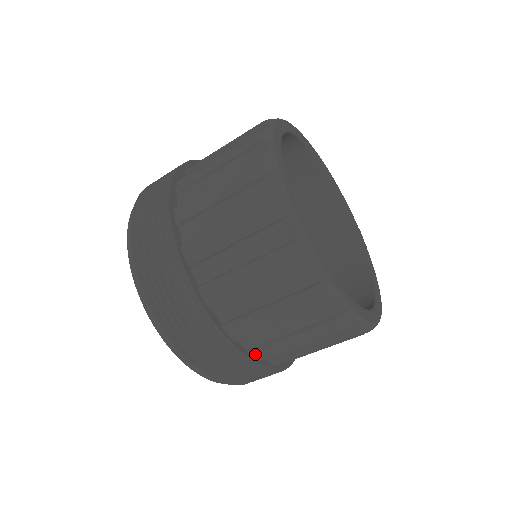
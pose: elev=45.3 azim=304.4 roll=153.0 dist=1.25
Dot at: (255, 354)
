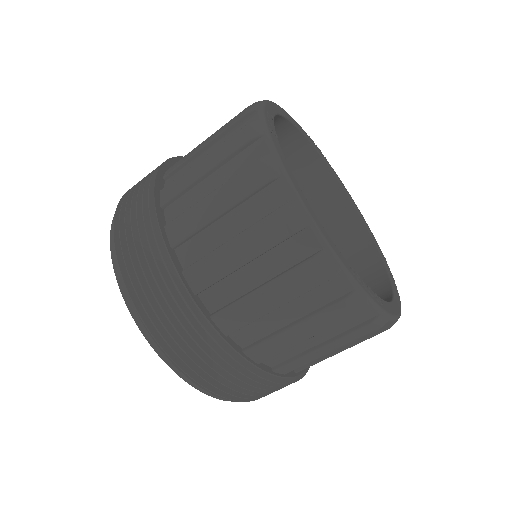
Dot at: (219, 320)
